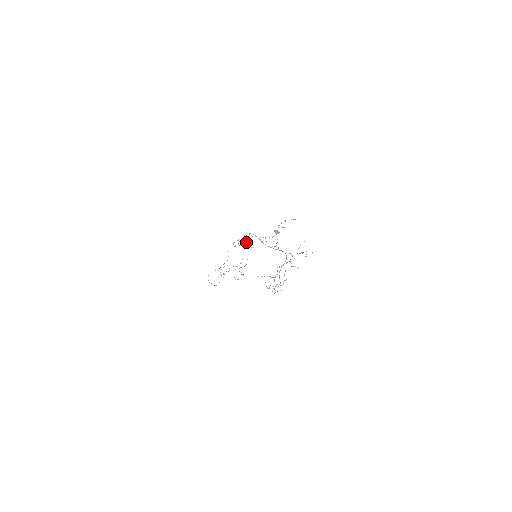
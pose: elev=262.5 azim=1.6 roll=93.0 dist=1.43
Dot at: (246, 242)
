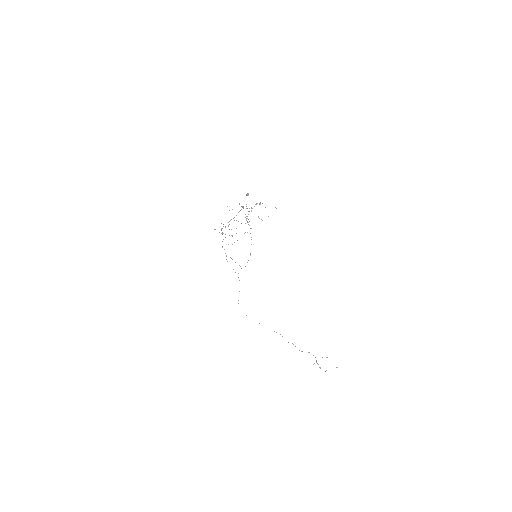
Dot at: (251, 237)
